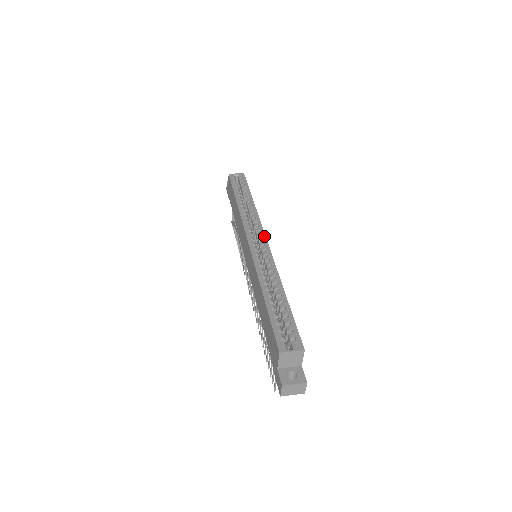
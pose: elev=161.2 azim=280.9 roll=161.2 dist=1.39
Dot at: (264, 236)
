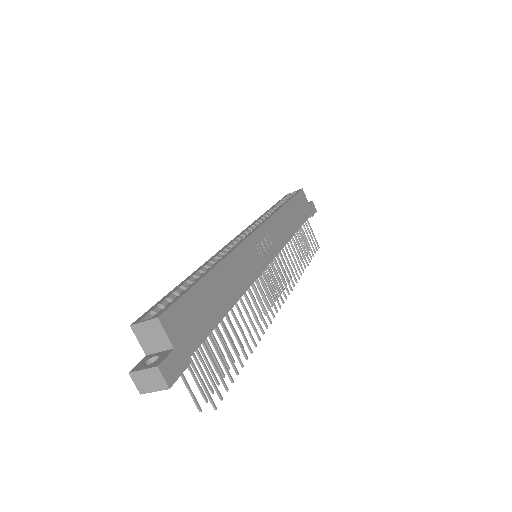
Dot at: (257, 228)
